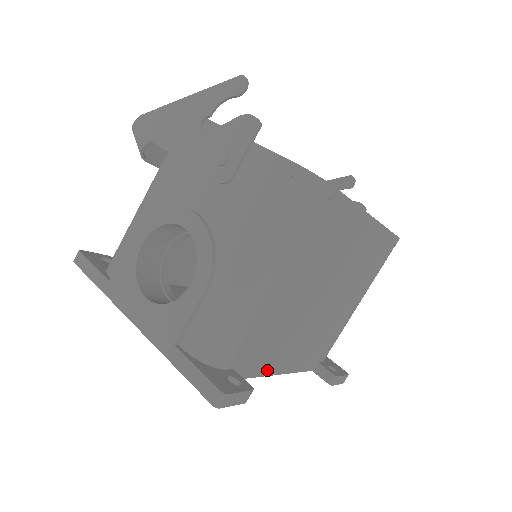
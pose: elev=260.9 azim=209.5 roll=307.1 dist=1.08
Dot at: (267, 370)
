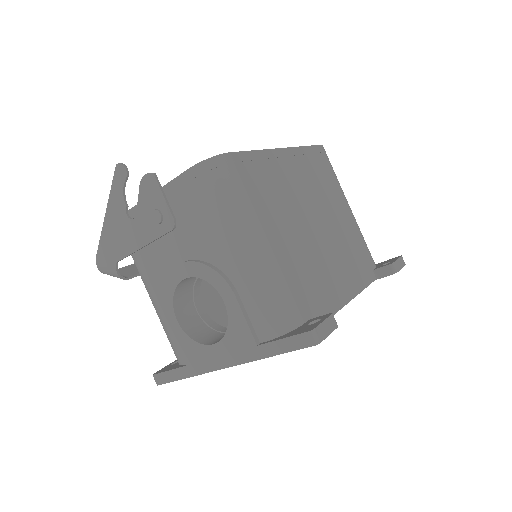
Dot at: (338, 303)
